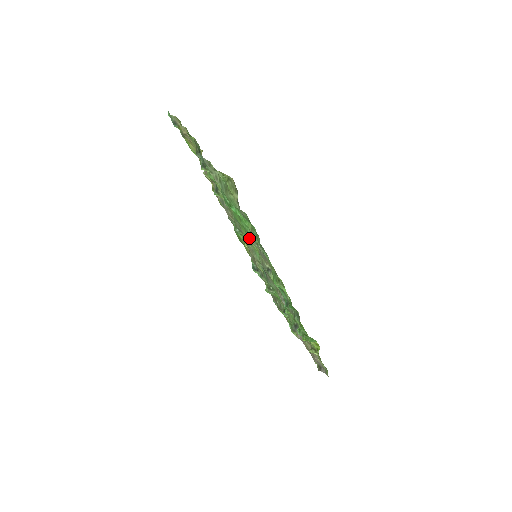
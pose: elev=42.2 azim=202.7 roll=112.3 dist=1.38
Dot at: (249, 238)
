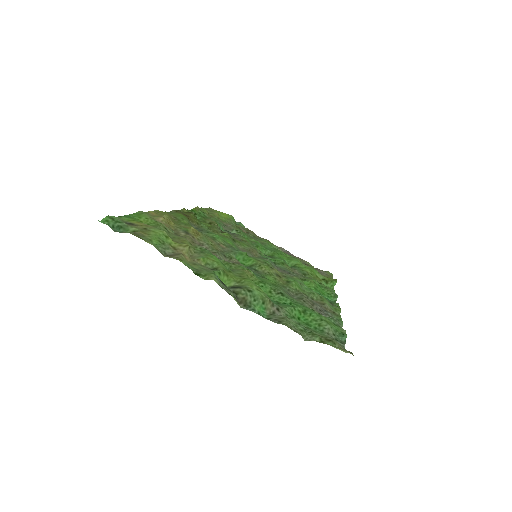
Dot at: (297, 299)
